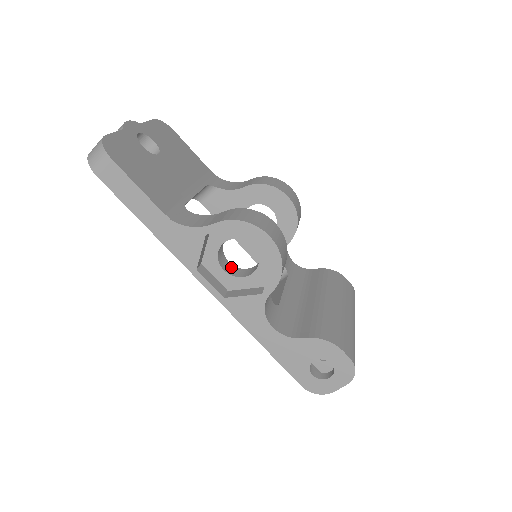
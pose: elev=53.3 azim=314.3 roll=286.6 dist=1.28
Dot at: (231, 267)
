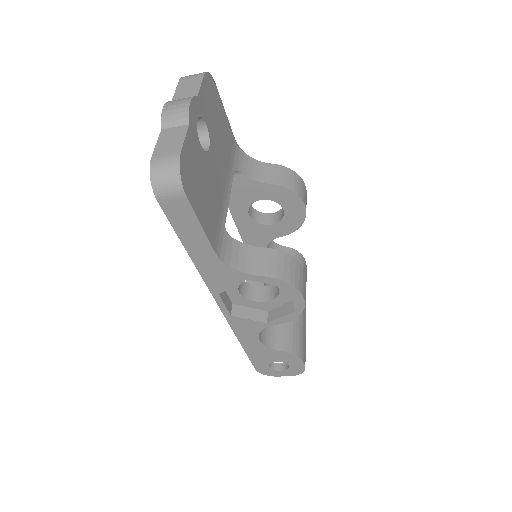
Dot at: (243, 284)
